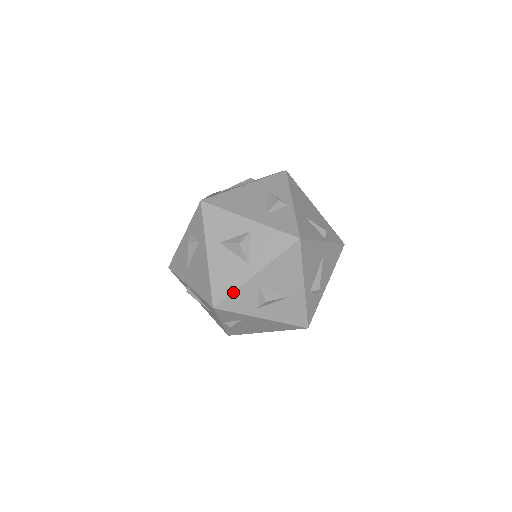
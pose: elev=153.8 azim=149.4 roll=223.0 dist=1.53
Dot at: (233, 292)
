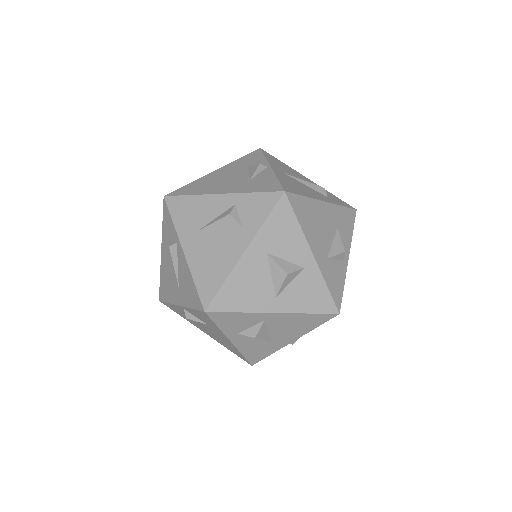
Dot at: (238, 312)
